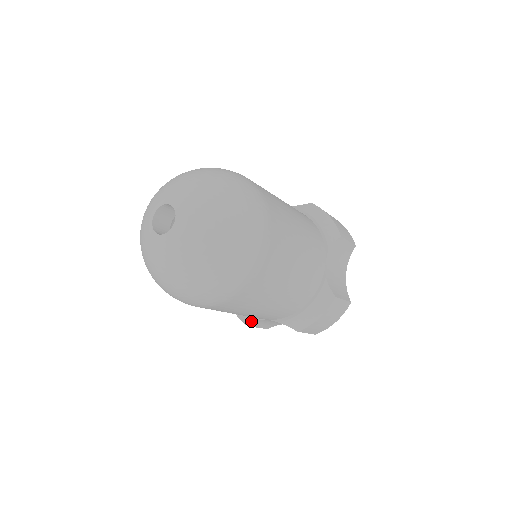
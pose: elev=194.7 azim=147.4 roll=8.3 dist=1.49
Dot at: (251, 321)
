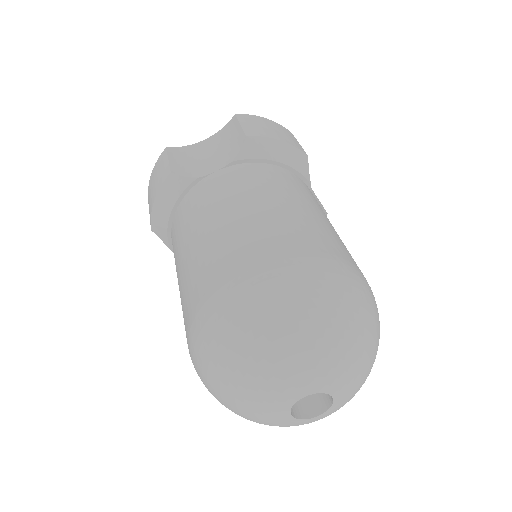
Dot at: occluded
